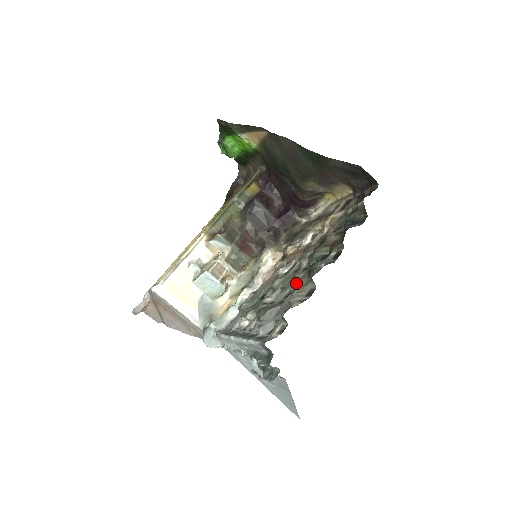
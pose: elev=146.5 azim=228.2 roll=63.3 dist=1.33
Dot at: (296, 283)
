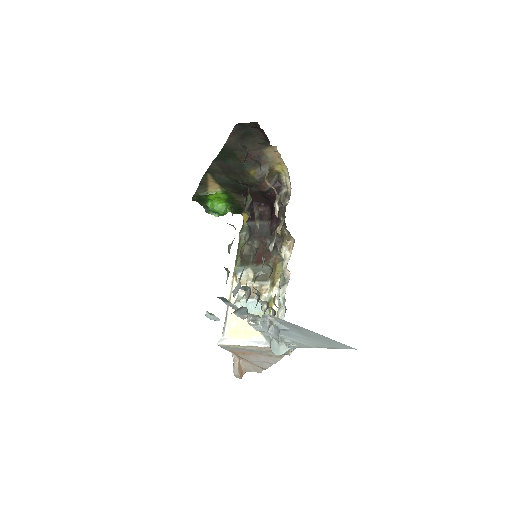
Dot at: (246, 241)
